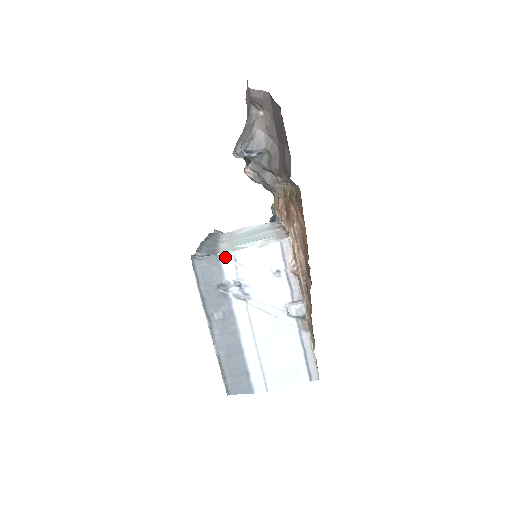
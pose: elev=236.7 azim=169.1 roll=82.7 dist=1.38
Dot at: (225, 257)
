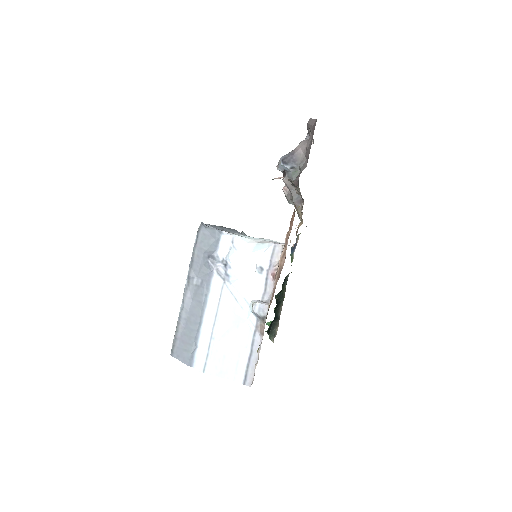
Dot at: (226, 235)
